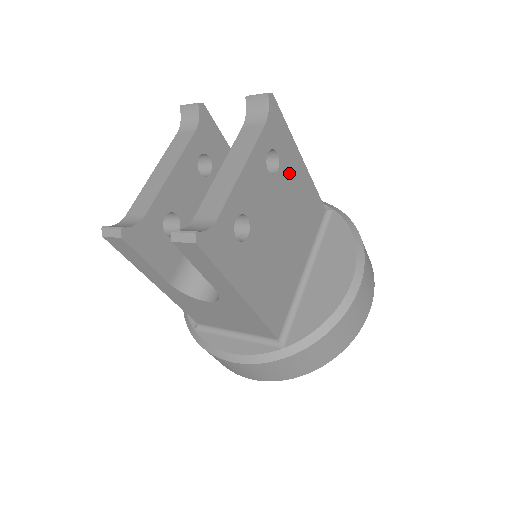
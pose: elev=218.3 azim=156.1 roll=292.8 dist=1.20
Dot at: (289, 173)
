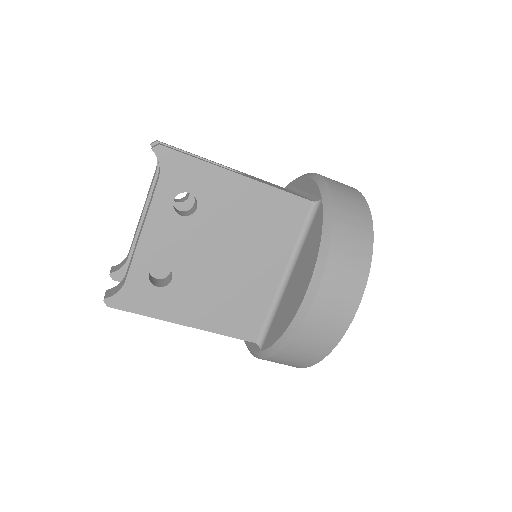
Dot at: (219, 200)
